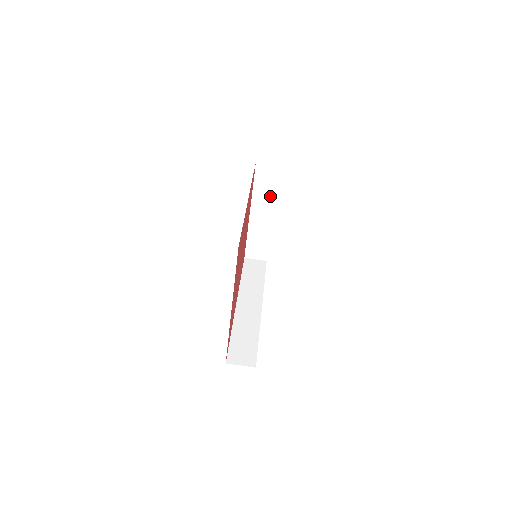
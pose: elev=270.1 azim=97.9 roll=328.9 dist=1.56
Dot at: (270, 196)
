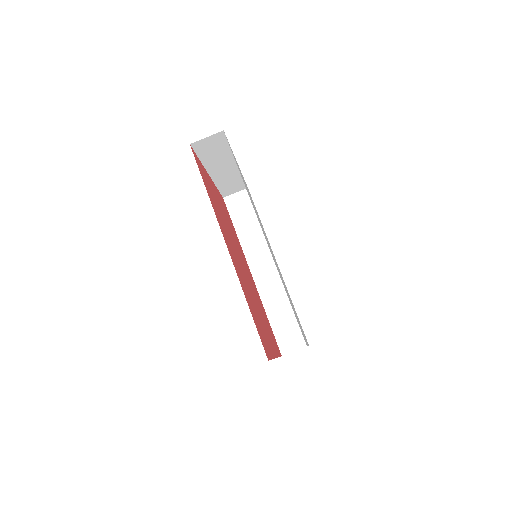
Dot at: (224, 155)
